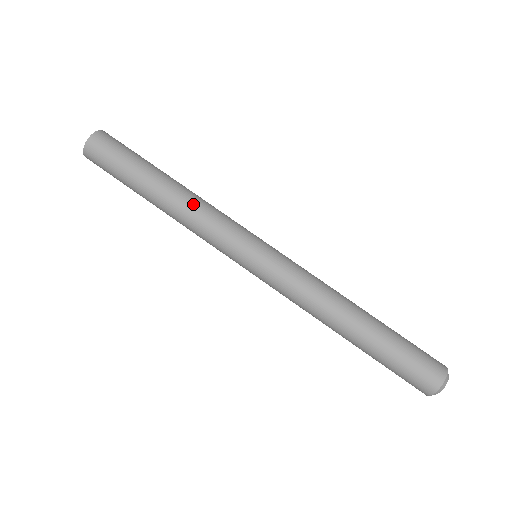
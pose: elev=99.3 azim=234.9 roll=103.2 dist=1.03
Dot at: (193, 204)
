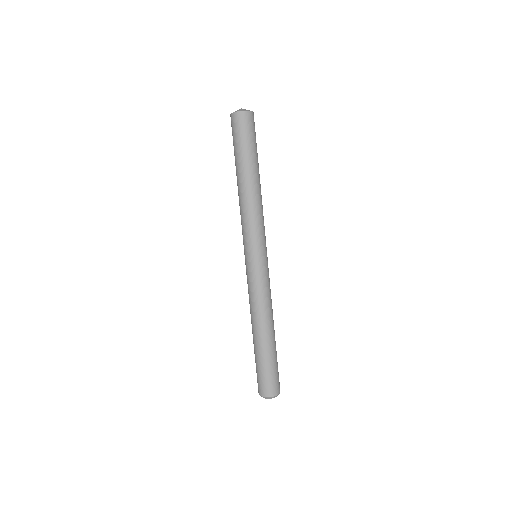
Dot at: (251, 202)
